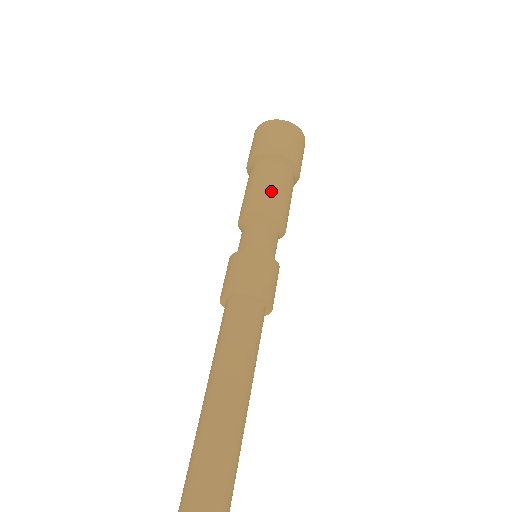
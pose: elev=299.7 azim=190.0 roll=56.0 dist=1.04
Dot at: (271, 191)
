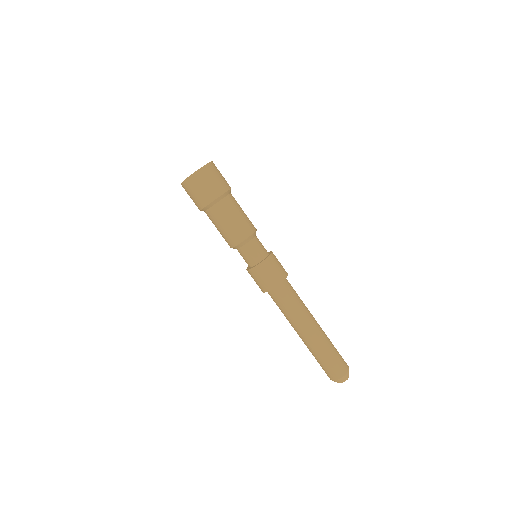
Dot at: (244, 216)
